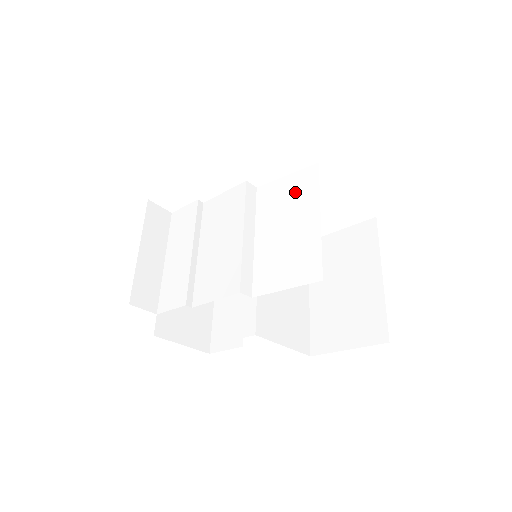
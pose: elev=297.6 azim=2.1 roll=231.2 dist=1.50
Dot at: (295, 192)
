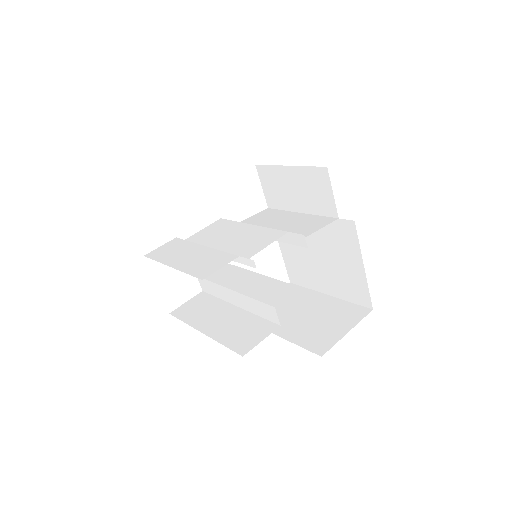
Dot at: (265, 217)
